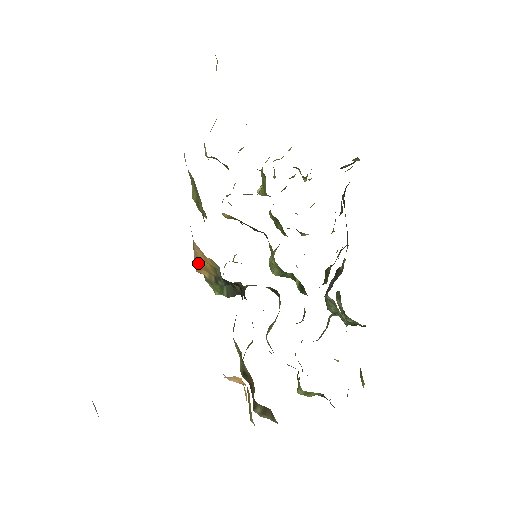
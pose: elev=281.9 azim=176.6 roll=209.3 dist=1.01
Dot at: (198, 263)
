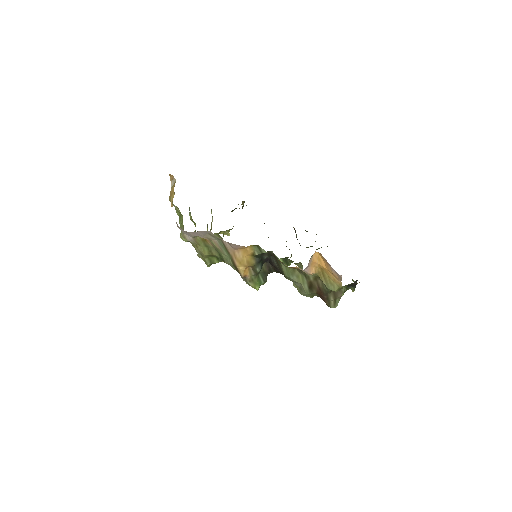
Dot at: (241, 267)
